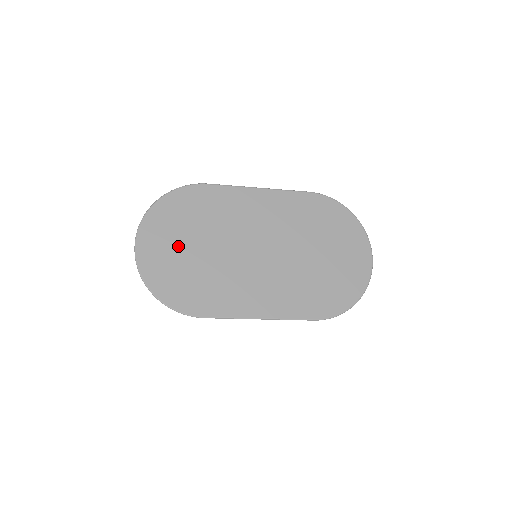
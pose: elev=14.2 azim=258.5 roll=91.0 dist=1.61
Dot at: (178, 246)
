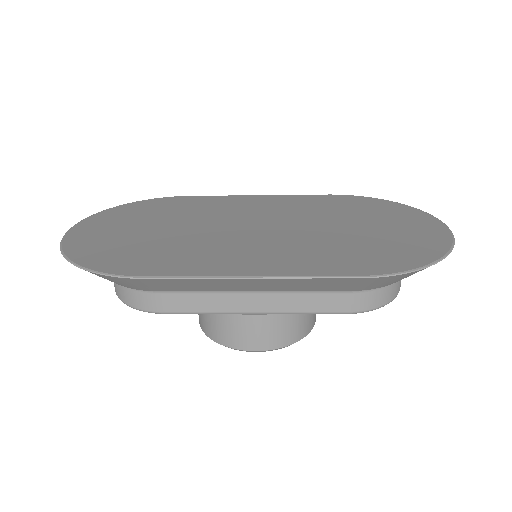
Dot at: (131, 228)
